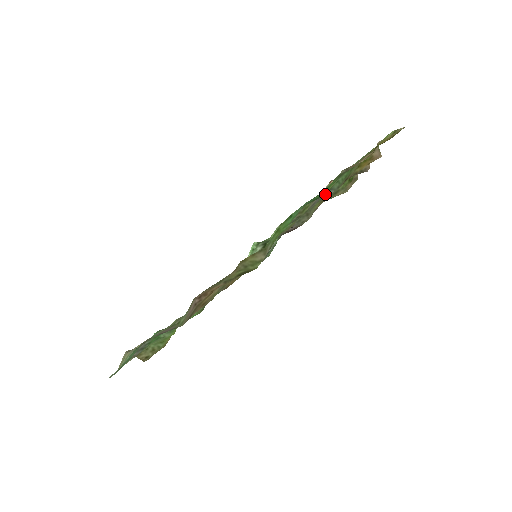
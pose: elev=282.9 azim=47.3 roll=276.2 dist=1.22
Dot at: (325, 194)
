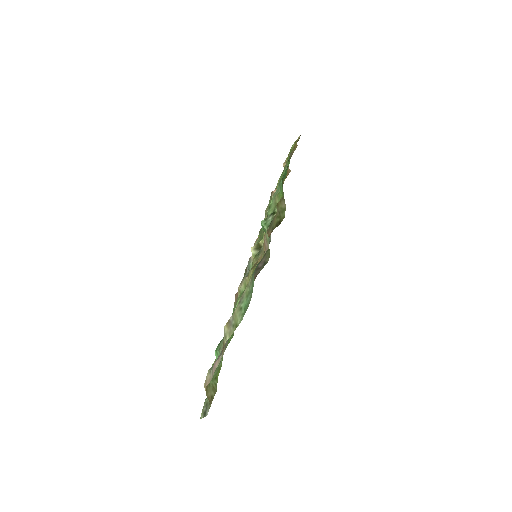
Dot at: occluded
